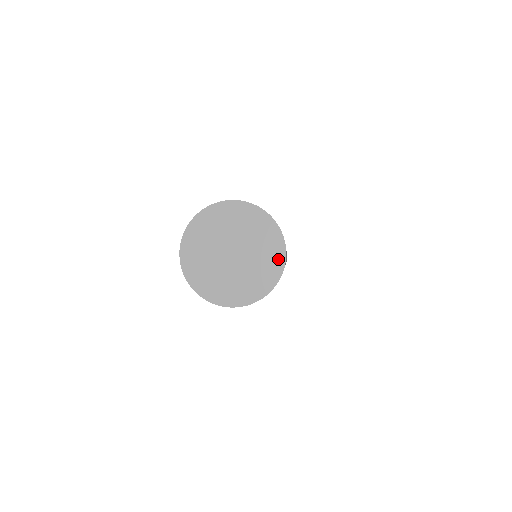
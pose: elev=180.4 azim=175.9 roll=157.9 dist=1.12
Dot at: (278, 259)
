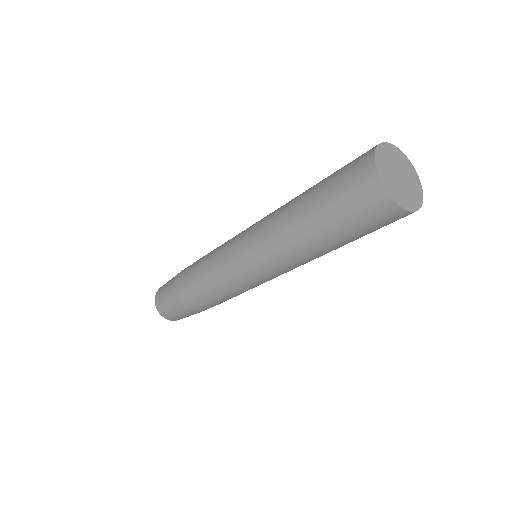
Dot at: (420, 198)
